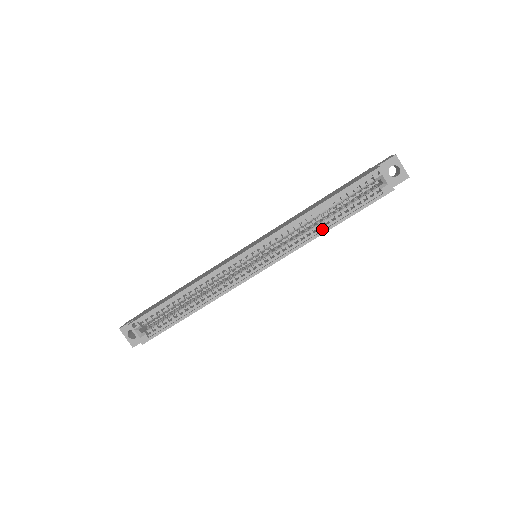
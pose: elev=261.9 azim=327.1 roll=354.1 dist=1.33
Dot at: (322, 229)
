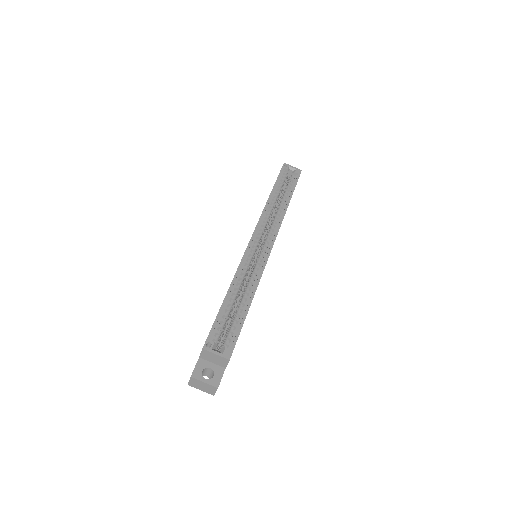
Dot at: (285, 205)
